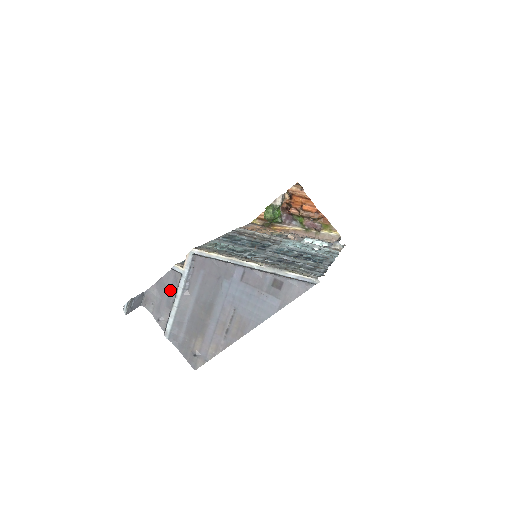
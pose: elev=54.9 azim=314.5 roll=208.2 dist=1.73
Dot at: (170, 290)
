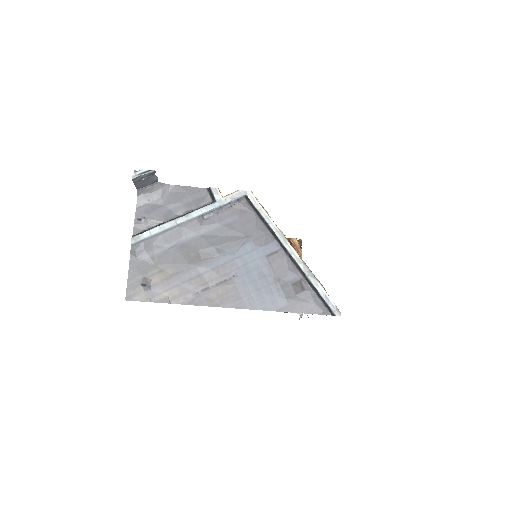
Dot at: (185, 204)
